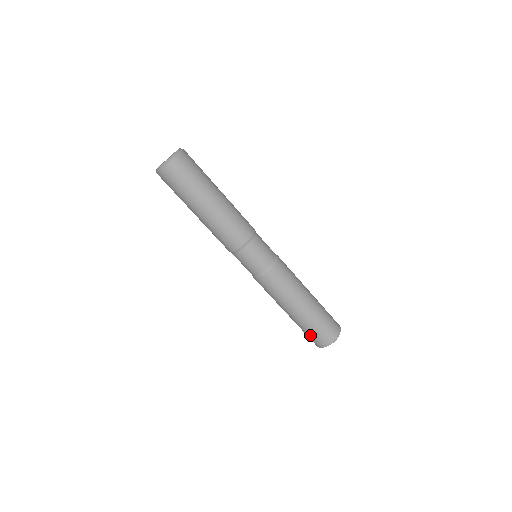
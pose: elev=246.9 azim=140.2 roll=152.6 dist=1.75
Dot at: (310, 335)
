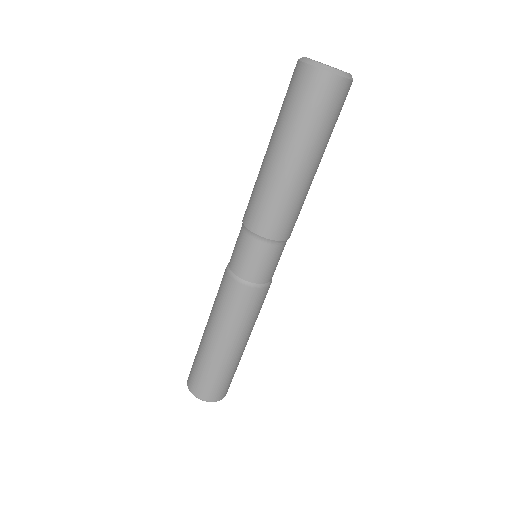
Dot at: (194, 365)
